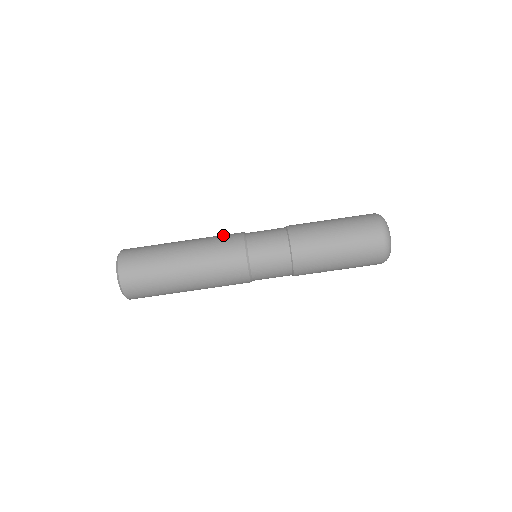
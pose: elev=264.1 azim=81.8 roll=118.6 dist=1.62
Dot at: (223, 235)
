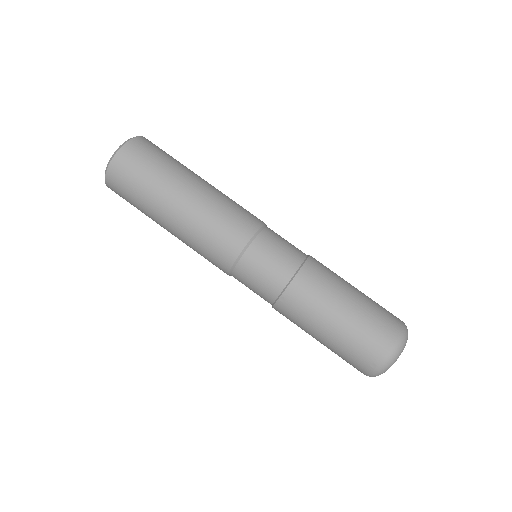
Dot at: occluded
